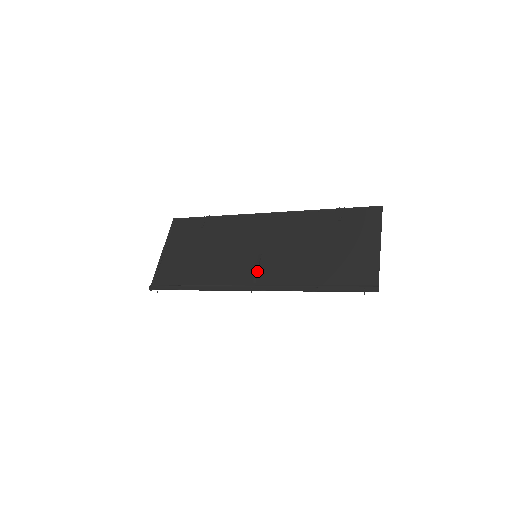
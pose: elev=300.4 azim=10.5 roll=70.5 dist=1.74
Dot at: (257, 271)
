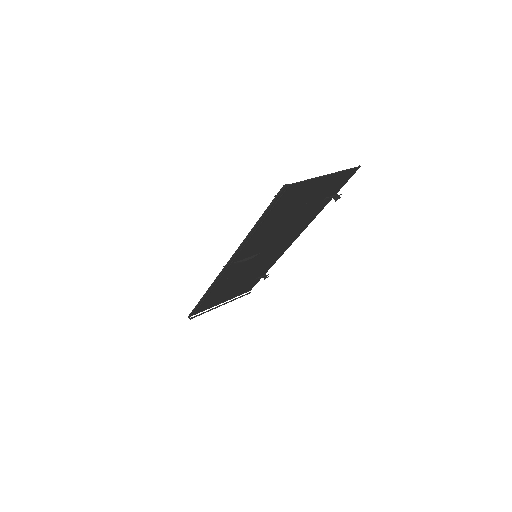
Dot at: occluded
